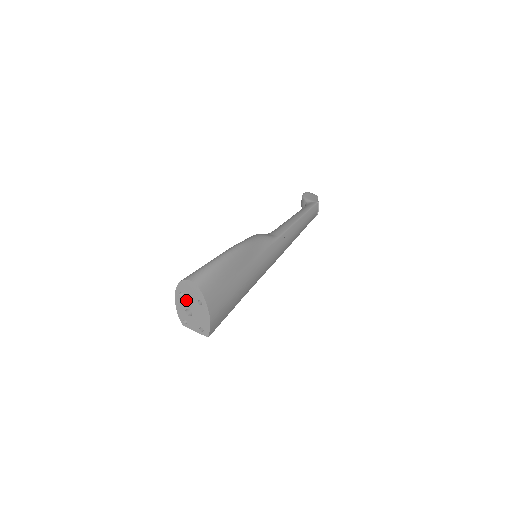
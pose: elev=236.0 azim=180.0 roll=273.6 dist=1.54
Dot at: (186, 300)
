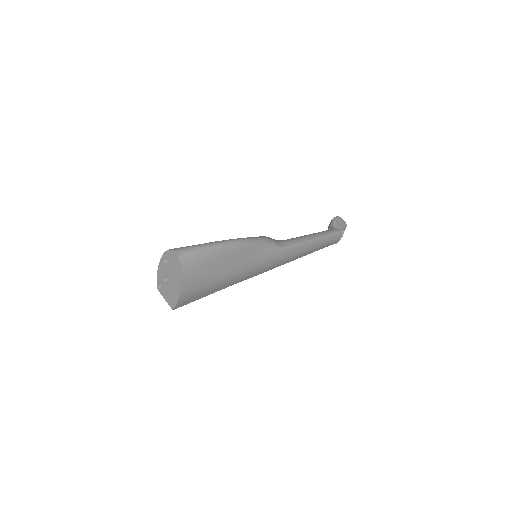
Dot at: (167, 268)
